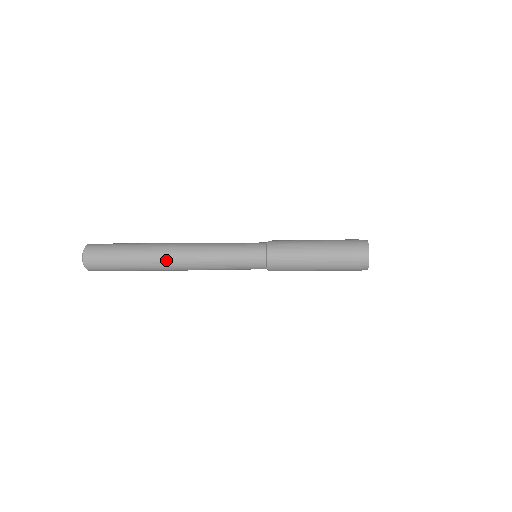
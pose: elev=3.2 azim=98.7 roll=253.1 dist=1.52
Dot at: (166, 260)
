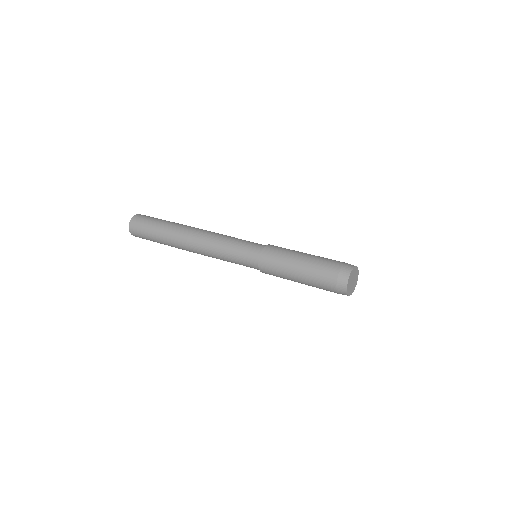
Dot at: (185, 249)
